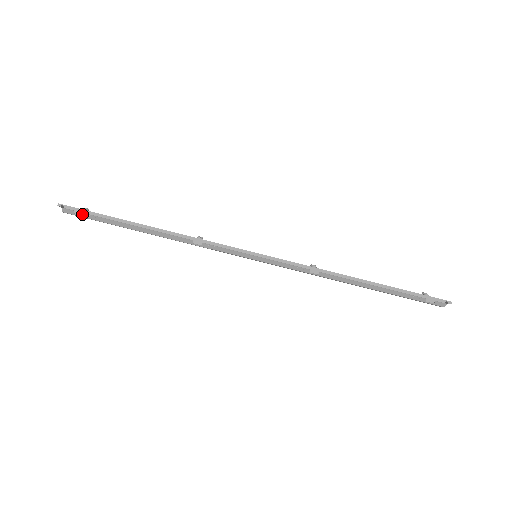
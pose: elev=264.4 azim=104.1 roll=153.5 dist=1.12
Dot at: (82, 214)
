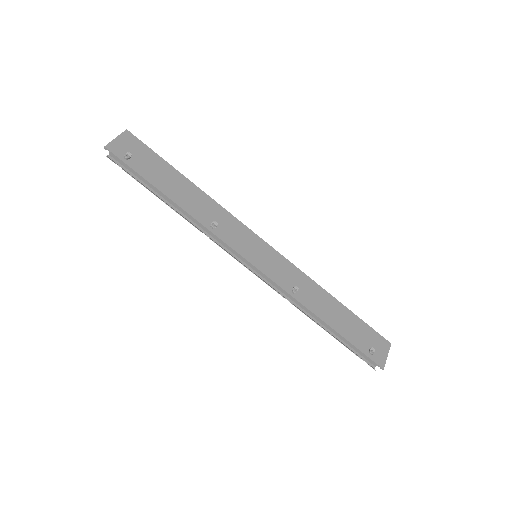
Dot at: (123, 164)
